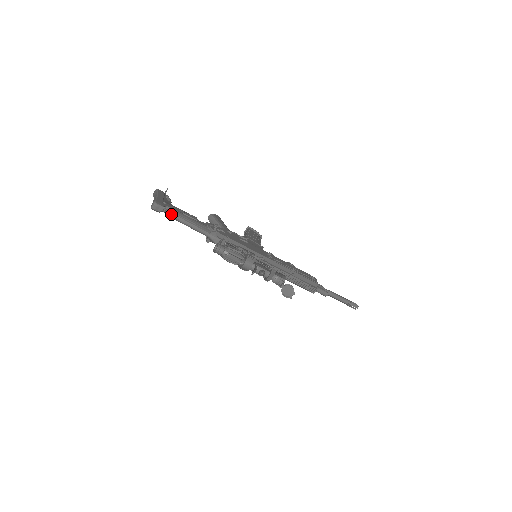
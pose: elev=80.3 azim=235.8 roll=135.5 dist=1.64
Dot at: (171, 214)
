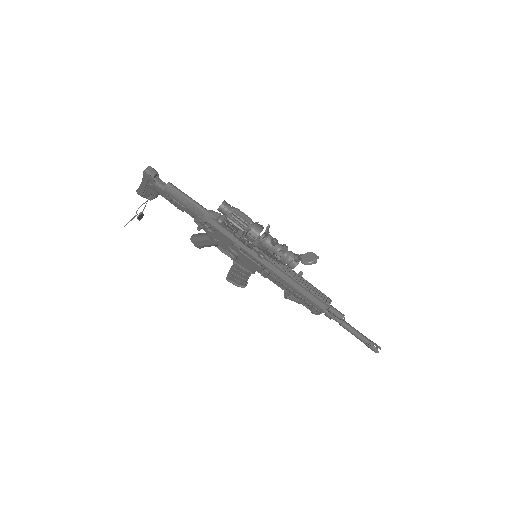
Dot at: (163, 188)
